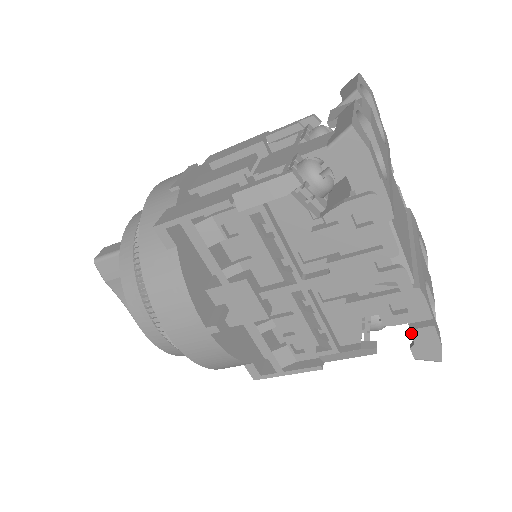
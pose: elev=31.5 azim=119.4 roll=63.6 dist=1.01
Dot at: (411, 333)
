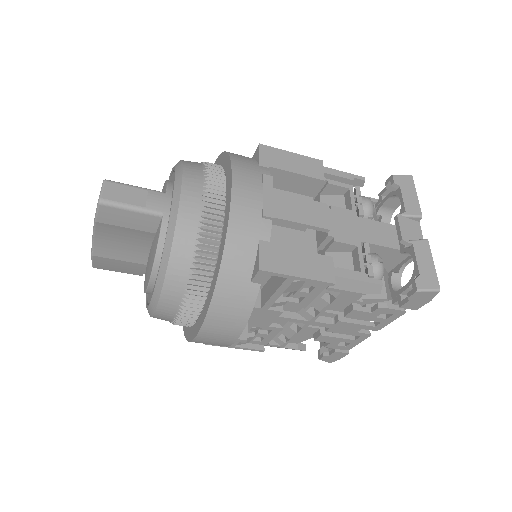
Dot at: (334, 352)
